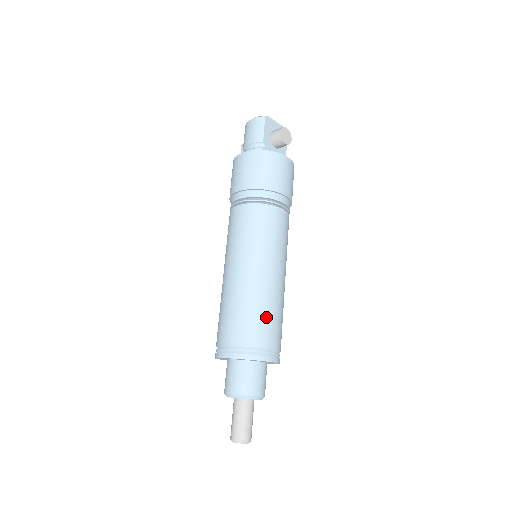
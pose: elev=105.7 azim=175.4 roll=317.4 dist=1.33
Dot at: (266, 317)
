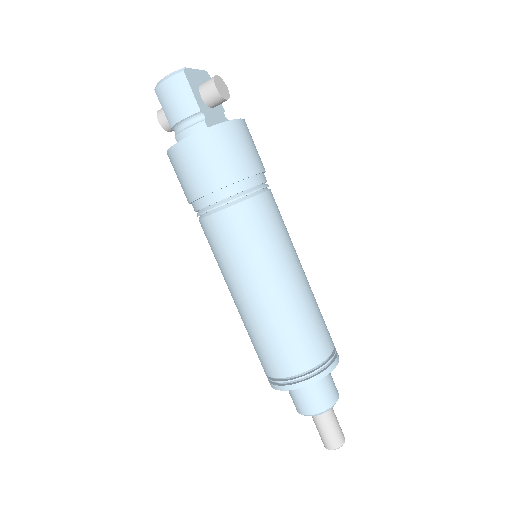
Dot at: (314, 325)
